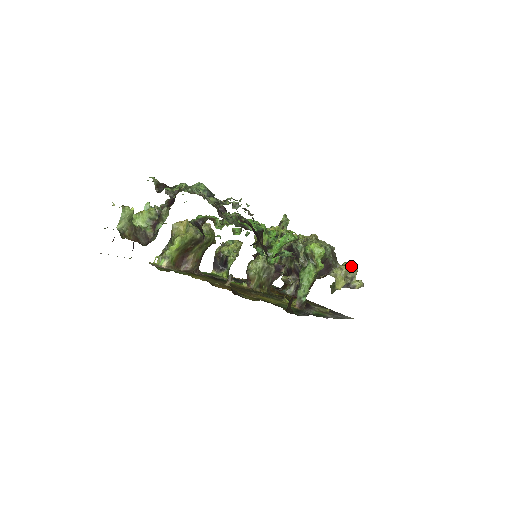
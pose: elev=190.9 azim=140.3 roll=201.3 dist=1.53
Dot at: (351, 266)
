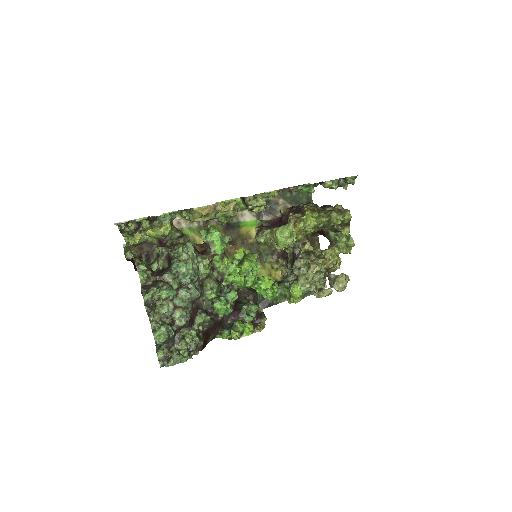
Dot at: (336, 289)
